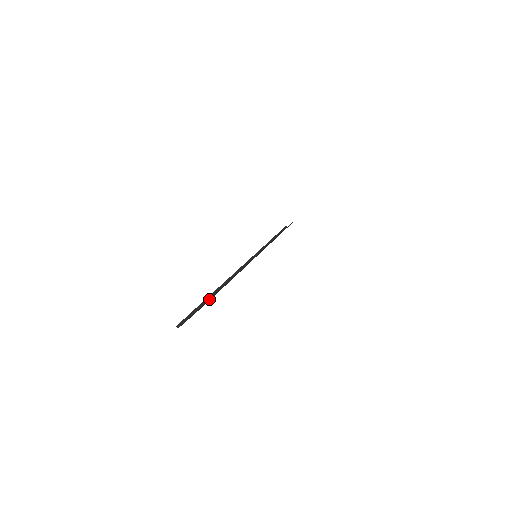
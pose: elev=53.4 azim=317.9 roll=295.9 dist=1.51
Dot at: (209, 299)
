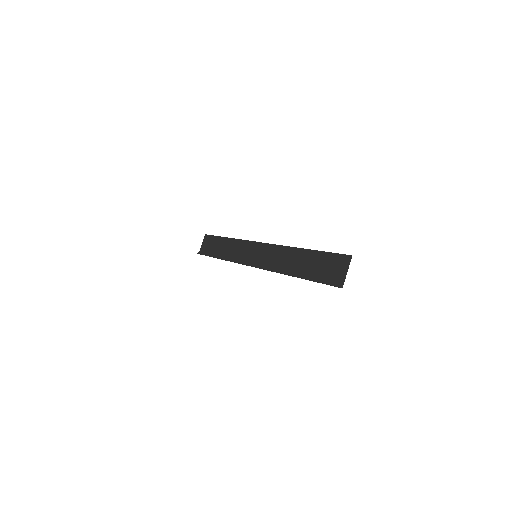
Dot at: (308, 276)
